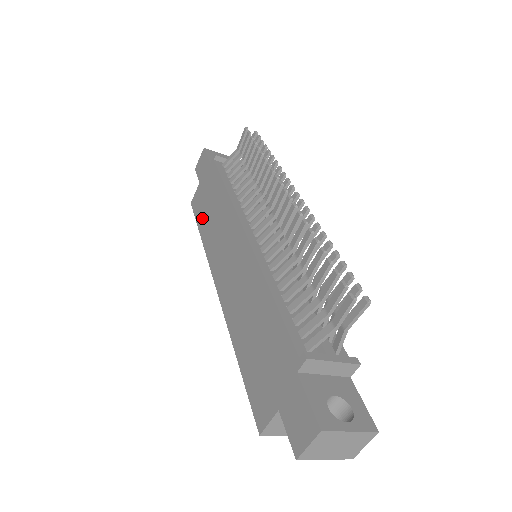
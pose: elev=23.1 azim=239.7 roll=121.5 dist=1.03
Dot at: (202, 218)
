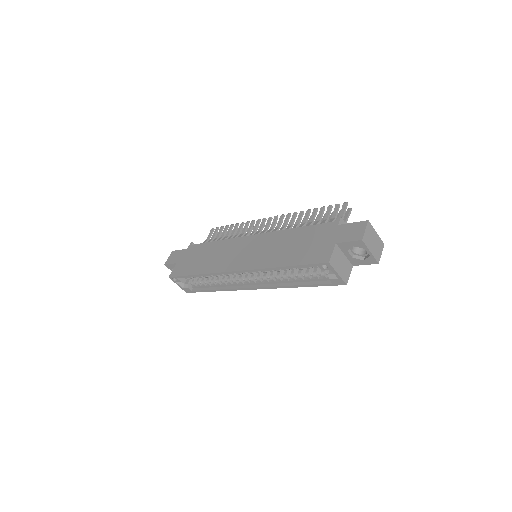
Dot at: (193, 268)
